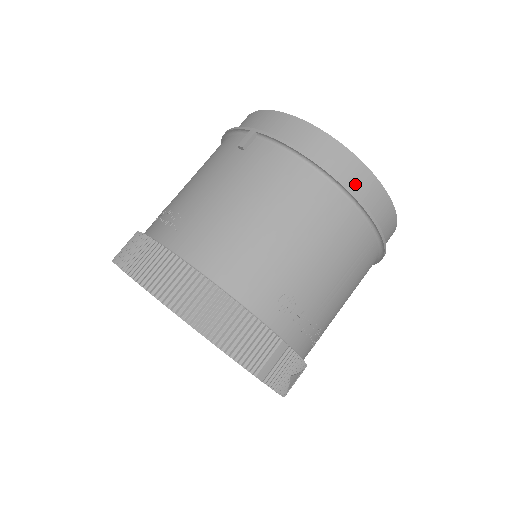
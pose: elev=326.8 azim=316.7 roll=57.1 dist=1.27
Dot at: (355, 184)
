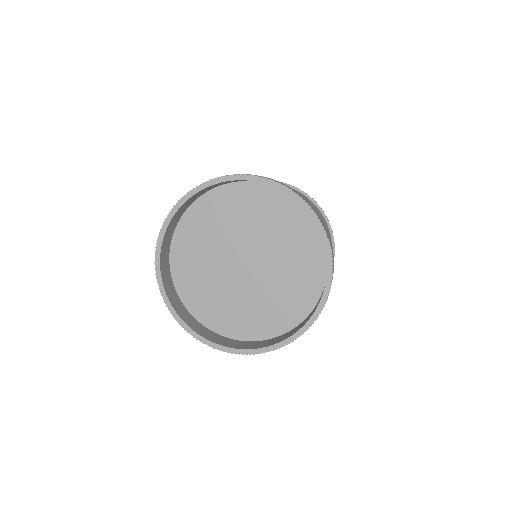
Dot at: occluded
